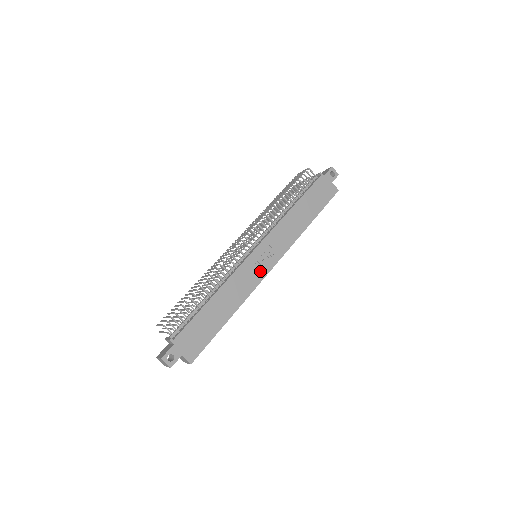
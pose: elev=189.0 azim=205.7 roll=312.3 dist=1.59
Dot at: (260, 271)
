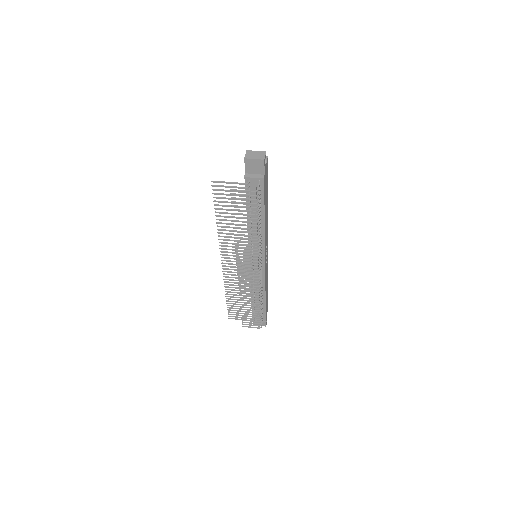
Dot at: (267, 258)
